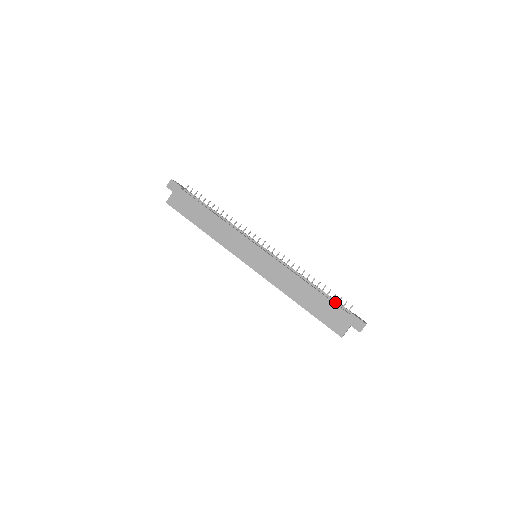
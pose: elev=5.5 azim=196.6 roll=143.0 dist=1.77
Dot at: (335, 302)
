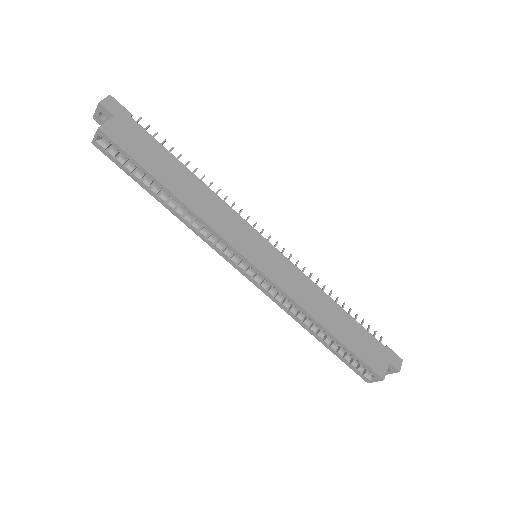
Dot at: occluded
